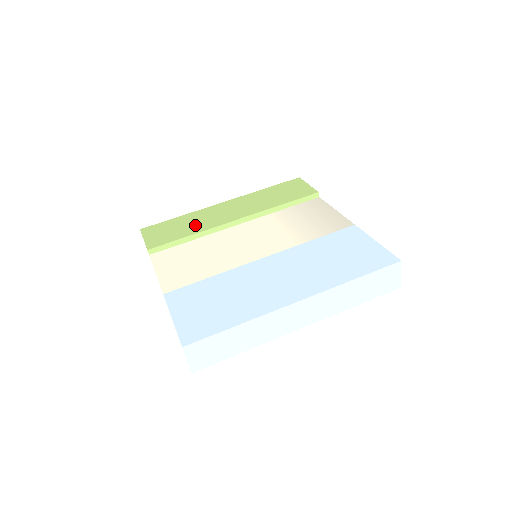
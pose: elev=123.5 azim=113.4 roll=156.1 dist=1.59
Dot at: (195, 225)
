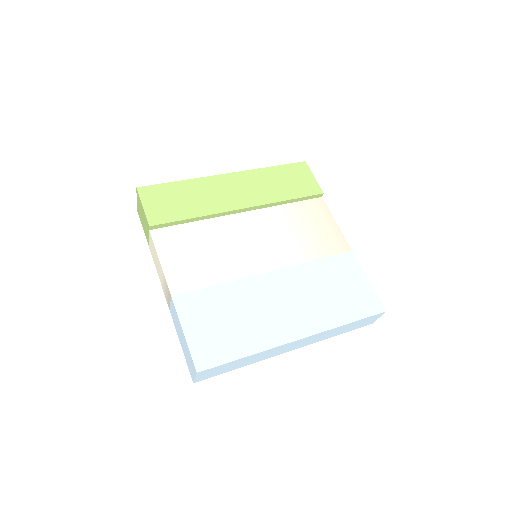
Dot at: (199, 202)
